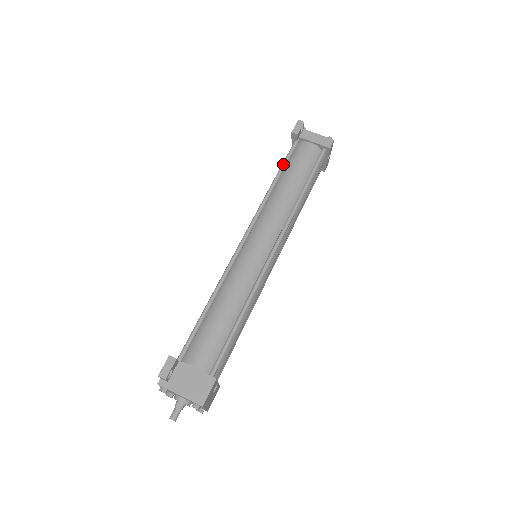
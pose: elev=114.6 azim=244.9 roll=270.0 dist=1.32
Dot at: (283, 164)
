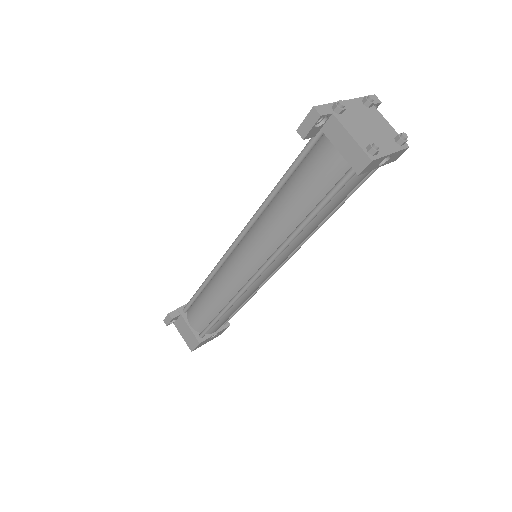
Dot at: (290, 167)
